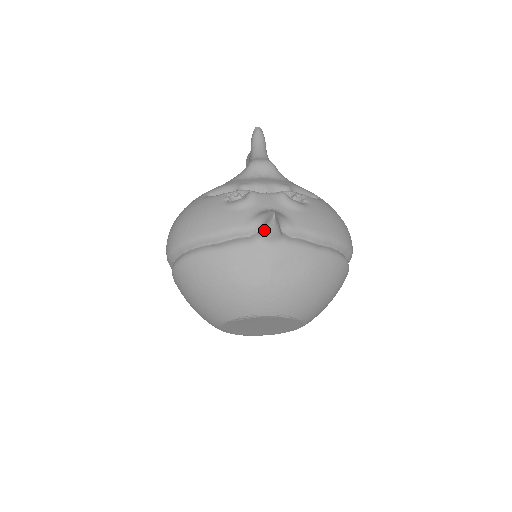
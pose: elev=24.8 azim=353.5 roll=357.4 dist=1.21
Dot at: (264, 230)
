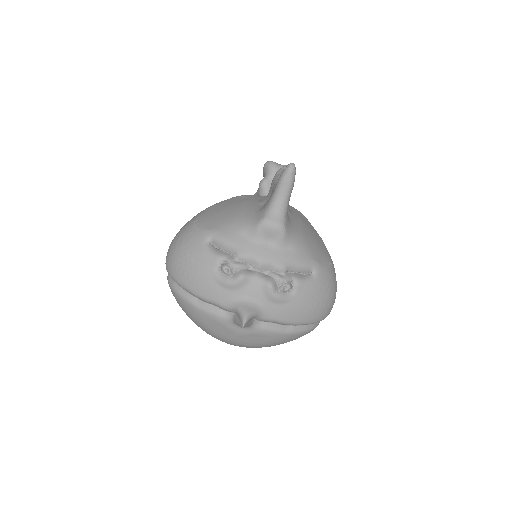
Dot at: (236, 322)
